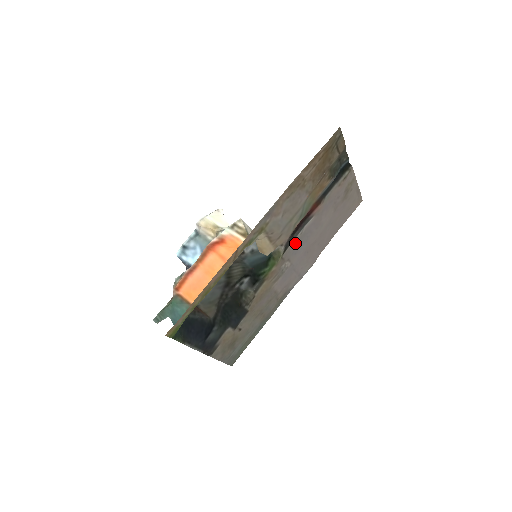
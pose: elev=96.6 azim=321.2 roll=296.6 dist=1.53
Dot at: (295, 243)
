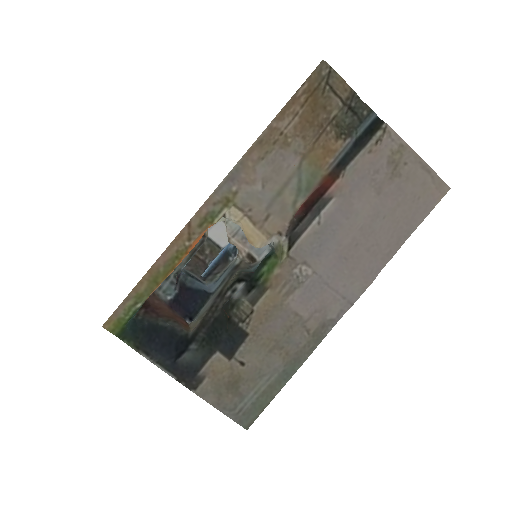
Dot at: (312, 238)
